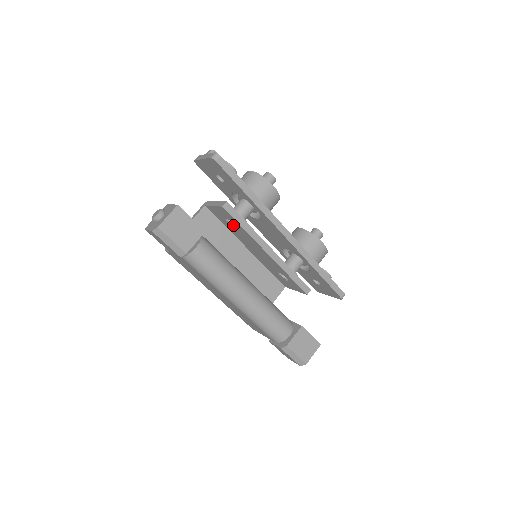
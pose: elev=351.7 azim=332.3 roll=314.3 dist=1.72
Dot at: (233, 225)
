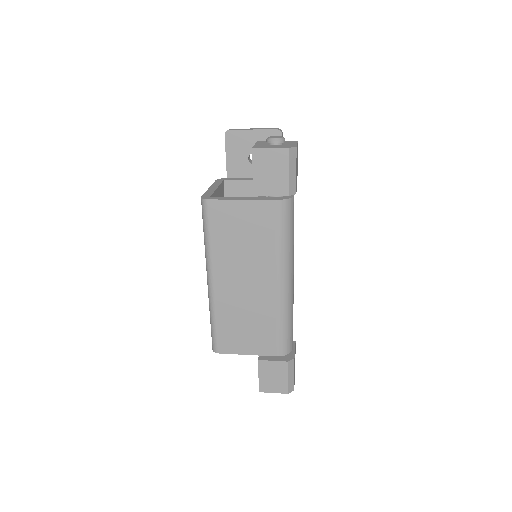
Dot at: occluded
